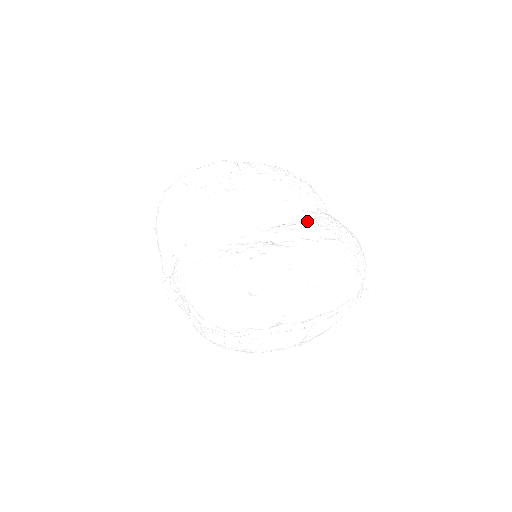
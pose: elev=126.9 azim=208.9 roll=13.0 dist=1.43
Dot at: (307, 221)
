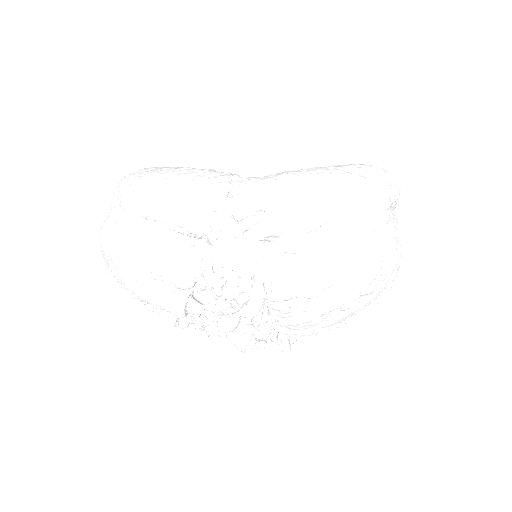
Dot at: occluded
